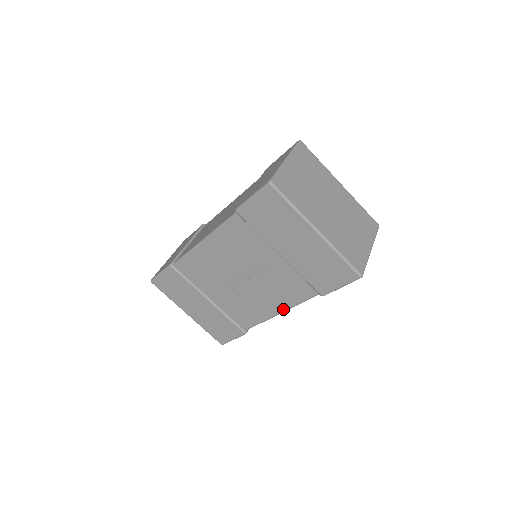
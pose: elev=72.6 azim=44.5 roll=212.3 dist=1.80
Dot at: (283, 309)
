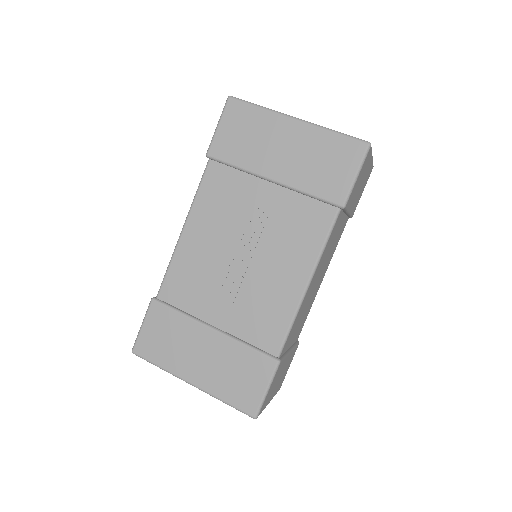
Dot at: (309, 271)
